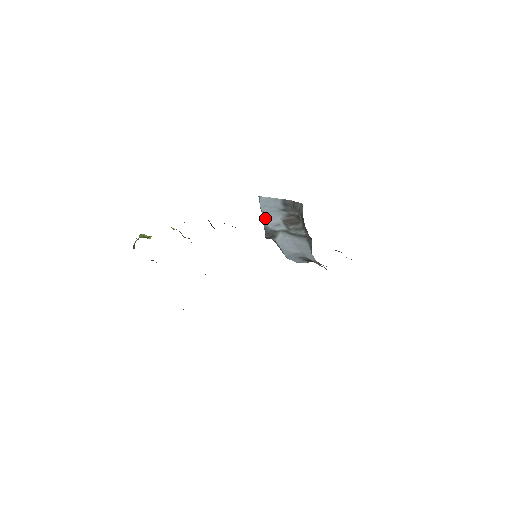
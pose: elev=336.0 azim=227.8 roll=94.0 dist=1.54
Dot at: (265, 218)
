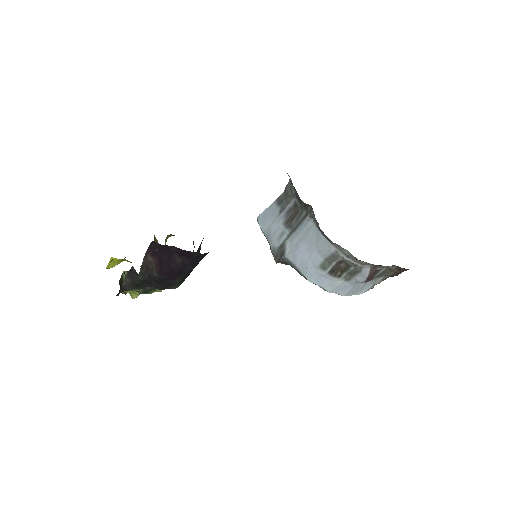
Dot at: (268, 238)
